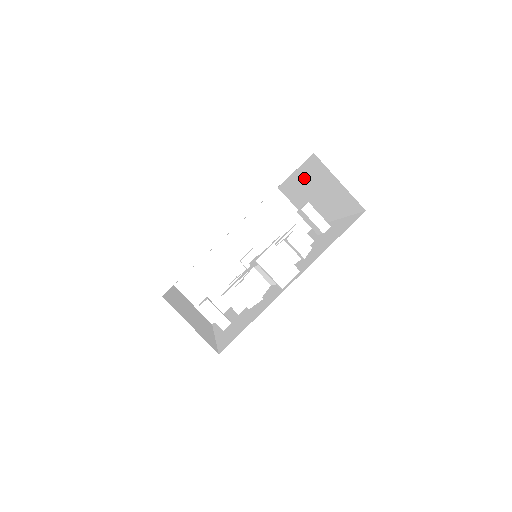
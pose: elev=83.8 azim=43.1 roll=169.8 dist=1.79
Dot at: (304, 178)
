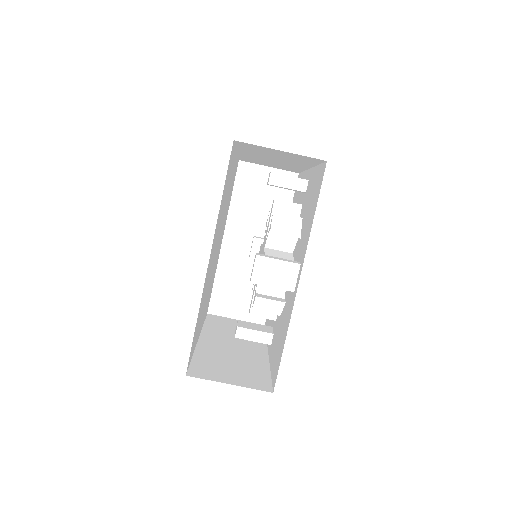
Dot at: (249, 153)
